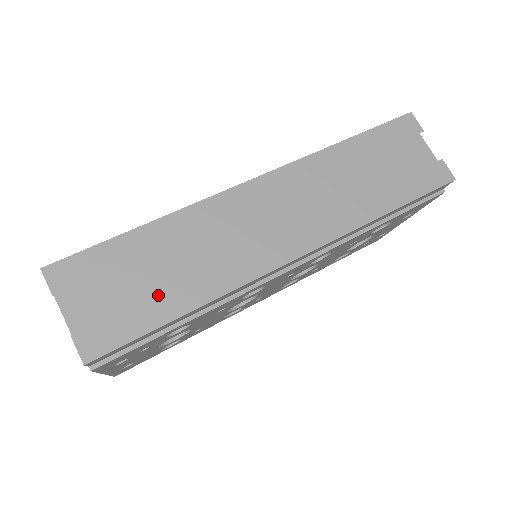
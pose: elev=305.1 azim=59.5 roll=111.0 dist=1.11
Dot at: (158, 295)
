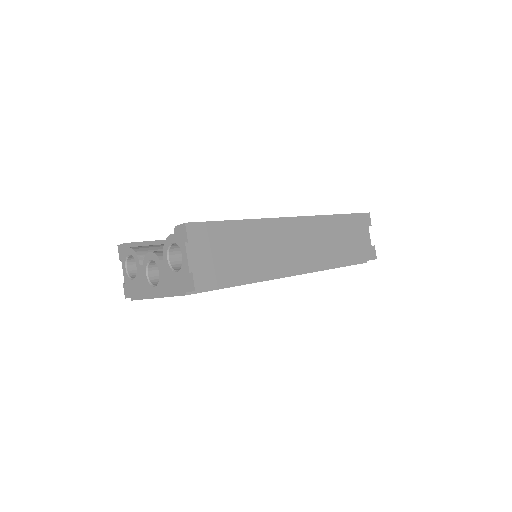
Dot at: (238, 265)
